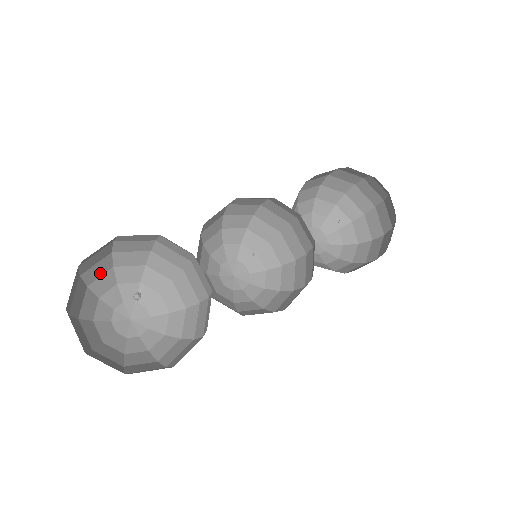
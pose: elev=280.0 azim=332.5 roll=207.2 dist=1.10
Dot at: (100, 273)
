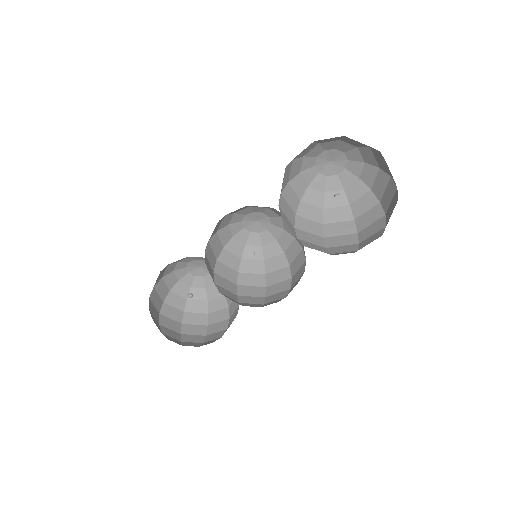
Dot at: (163, 272)
